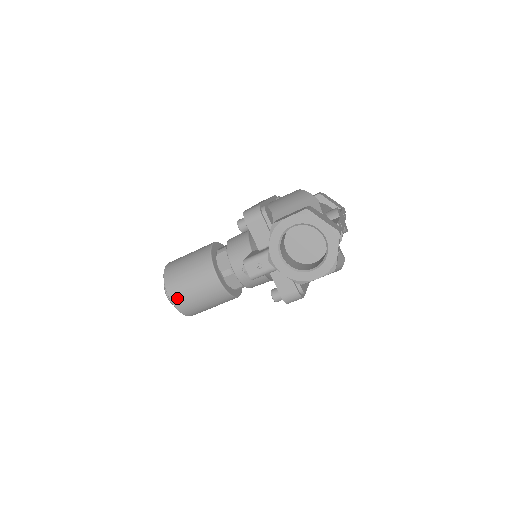
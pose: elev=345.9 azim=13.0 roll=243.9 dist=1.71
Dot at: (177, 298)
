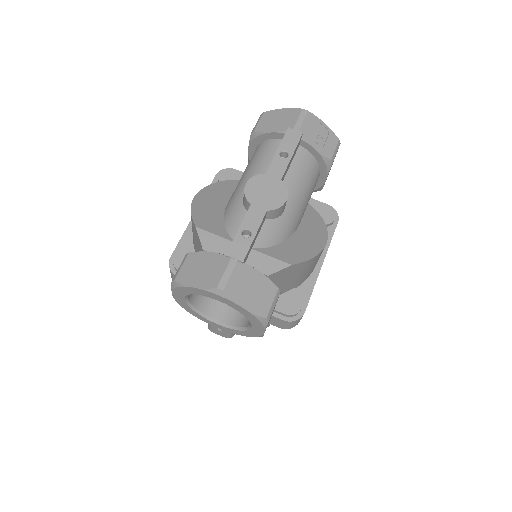
Dot at: occluded
